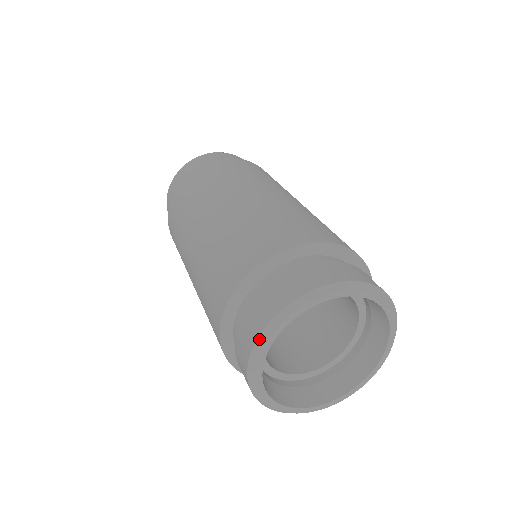
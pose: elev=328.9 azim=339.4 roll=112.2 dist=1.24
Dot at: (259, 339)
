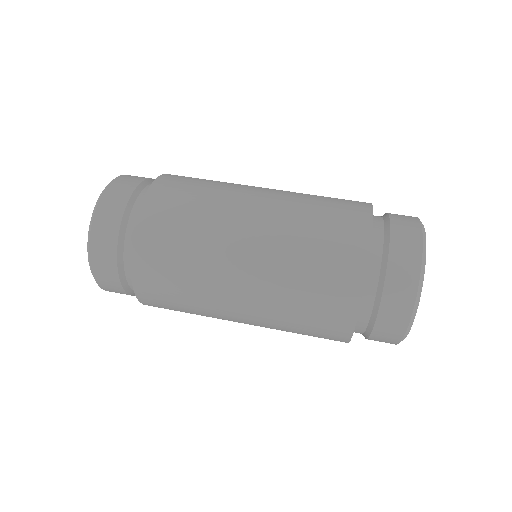
Dot at: (419, 290)
